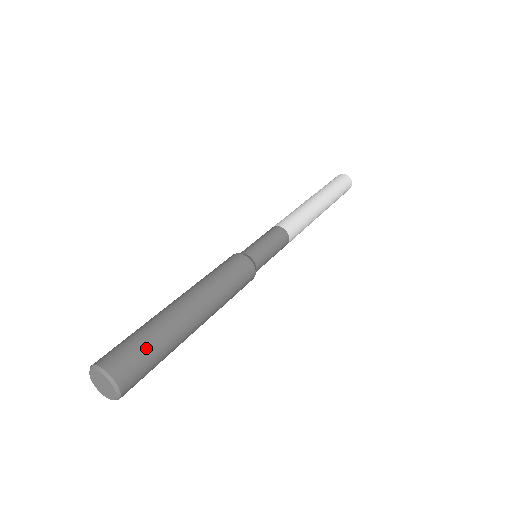
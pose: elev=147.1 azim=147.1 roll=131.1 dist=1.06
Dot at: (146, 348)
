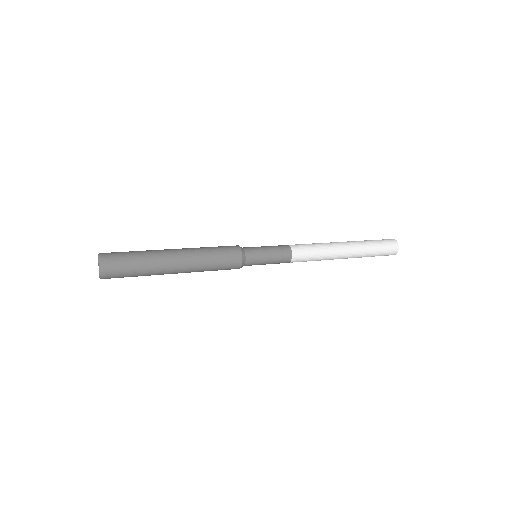
Dot at: (130, 264)
